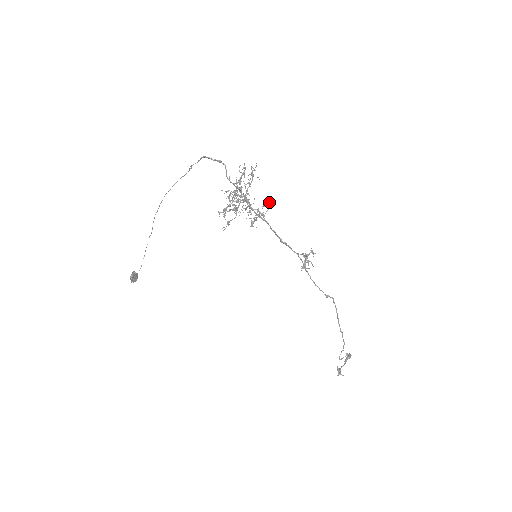
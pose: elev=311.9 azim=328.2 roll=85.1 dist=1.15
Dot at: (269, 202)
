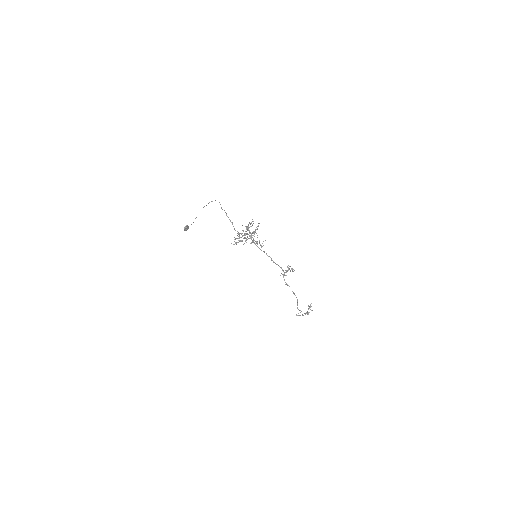
Dot at: occluded
